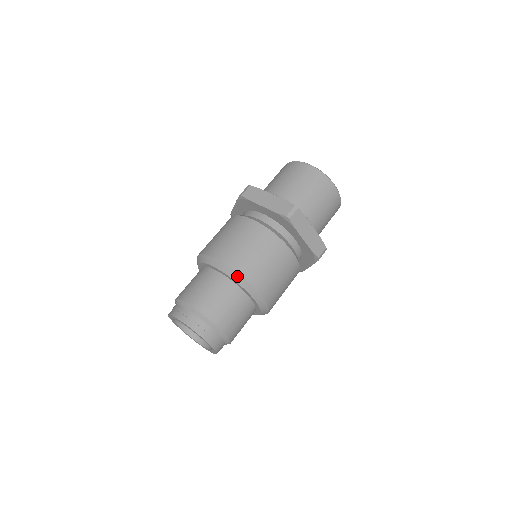
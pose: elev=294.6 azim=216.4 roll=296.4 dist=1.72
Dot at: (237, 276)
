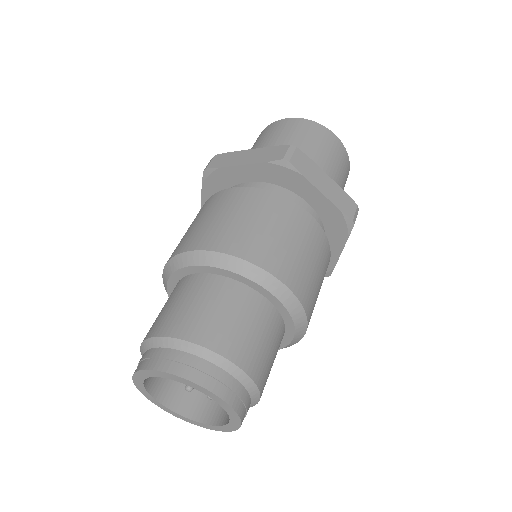
Dot at: (235, 262)
